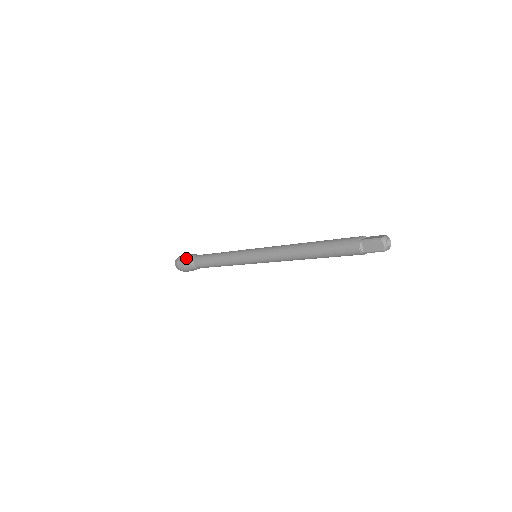
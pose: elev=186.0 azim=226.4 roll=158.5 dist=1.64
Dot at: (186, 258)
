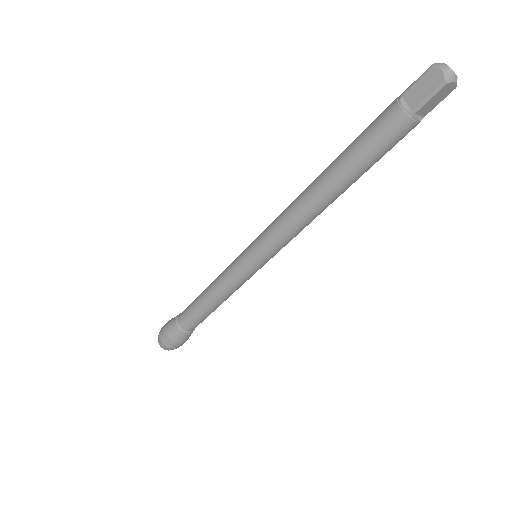
Dot at: (169, 321)
